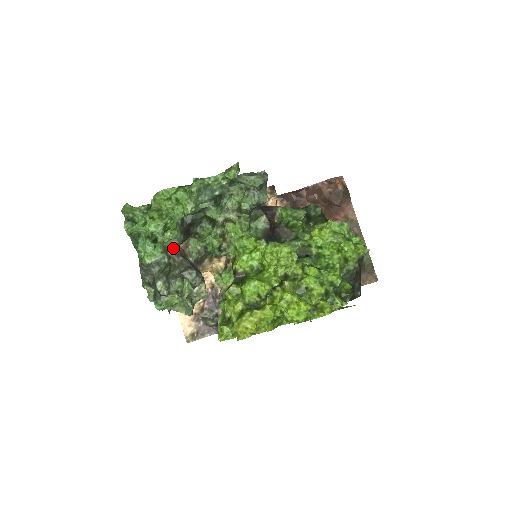
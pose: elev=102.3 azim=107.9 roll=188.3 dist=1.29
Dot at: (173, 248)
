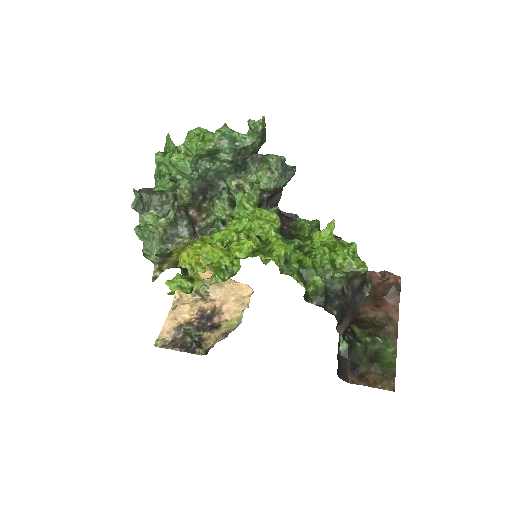
Dot at: (186, 203)
